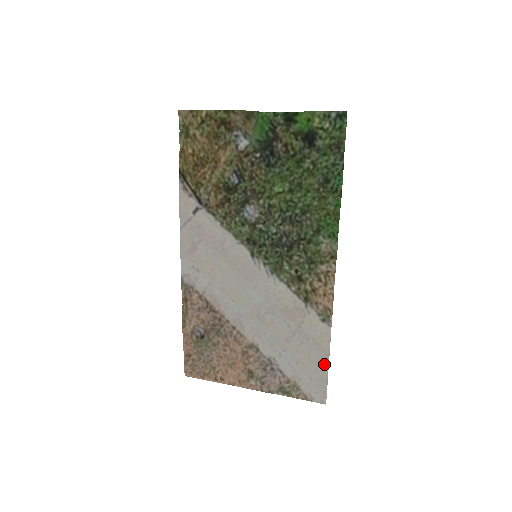
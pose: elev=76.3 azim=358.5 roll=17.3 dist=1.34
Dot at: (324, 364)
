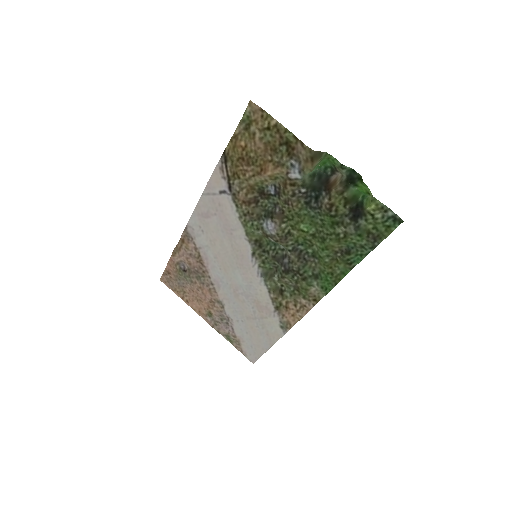
Dot at: (266, 347)
